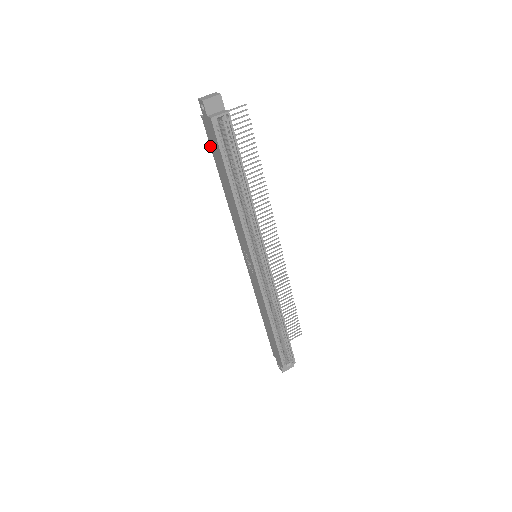
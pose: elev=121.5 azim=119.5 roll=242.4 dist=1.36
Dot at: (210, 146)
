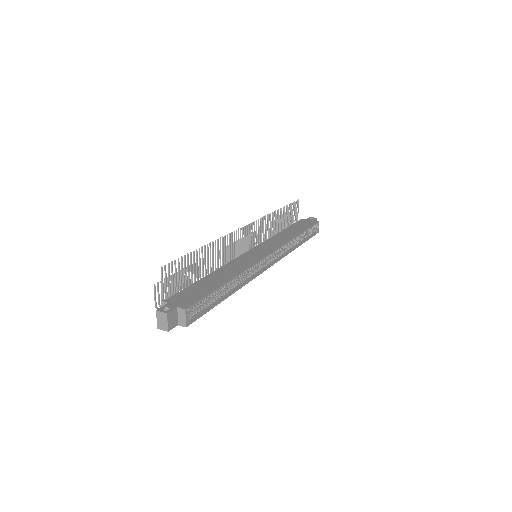
Dot at: occluded
